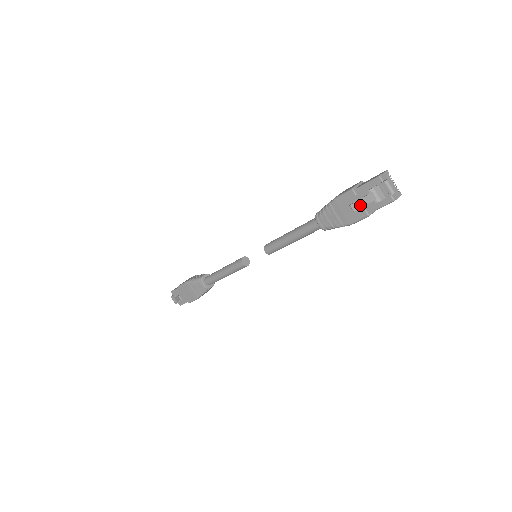
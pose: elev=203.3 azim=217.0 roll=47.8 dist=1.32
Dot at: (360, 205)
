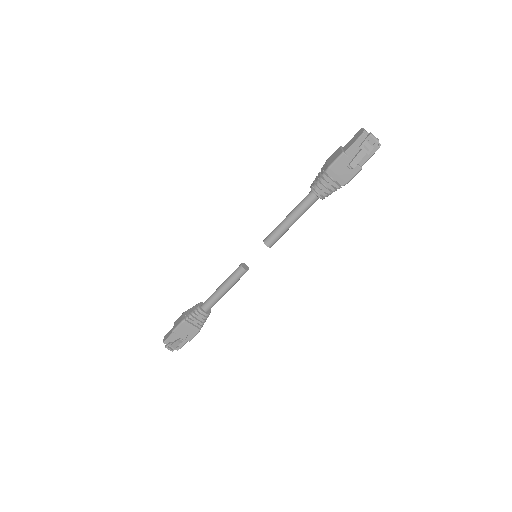
Dot at: (357, 161)
